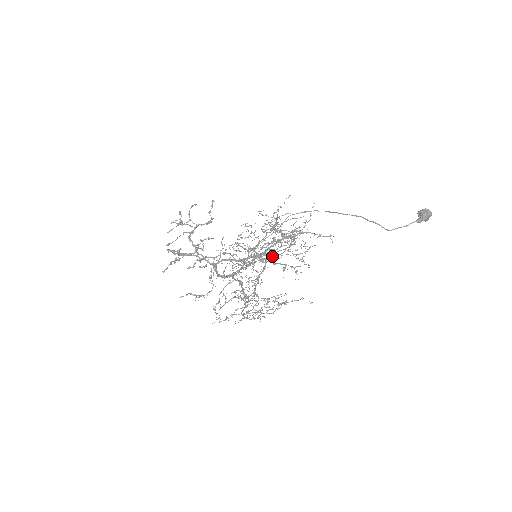
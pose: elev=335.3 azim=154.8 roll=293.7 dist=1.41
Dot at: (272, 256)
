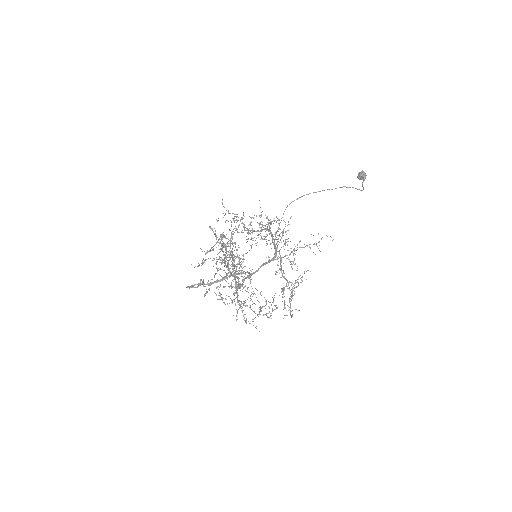
Dot at: (232, 259)
